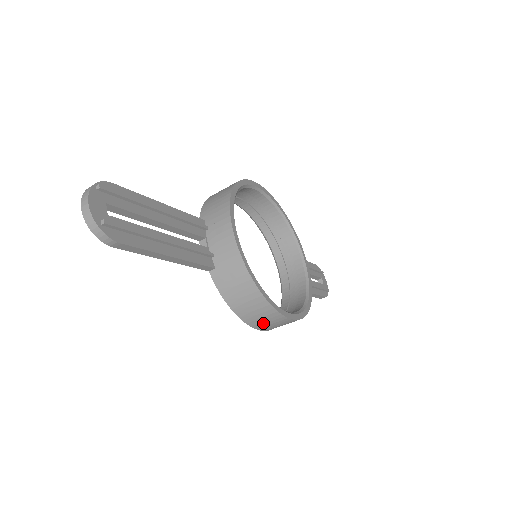
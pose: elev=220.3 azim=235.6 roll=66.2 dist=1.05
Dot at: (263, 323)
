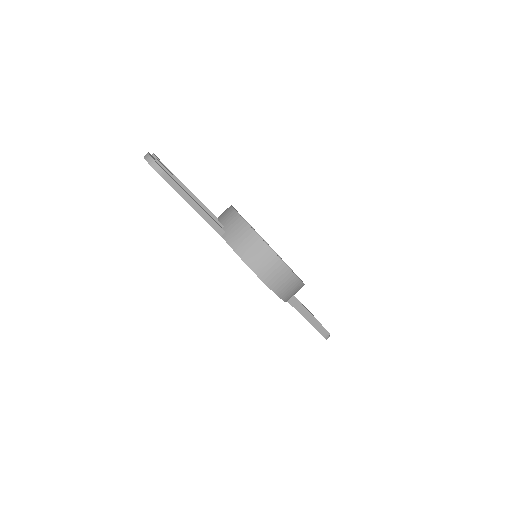
Dot at: (266, 270)
